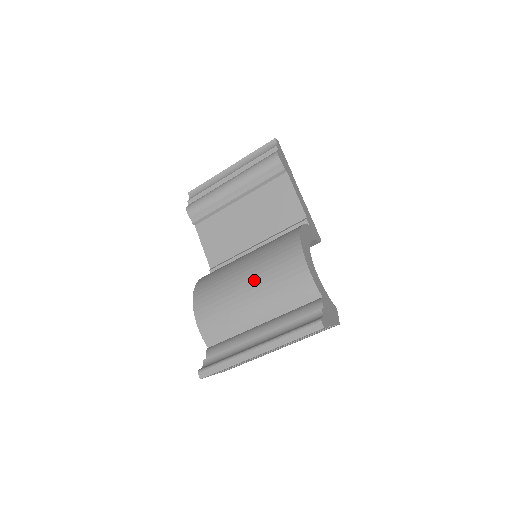
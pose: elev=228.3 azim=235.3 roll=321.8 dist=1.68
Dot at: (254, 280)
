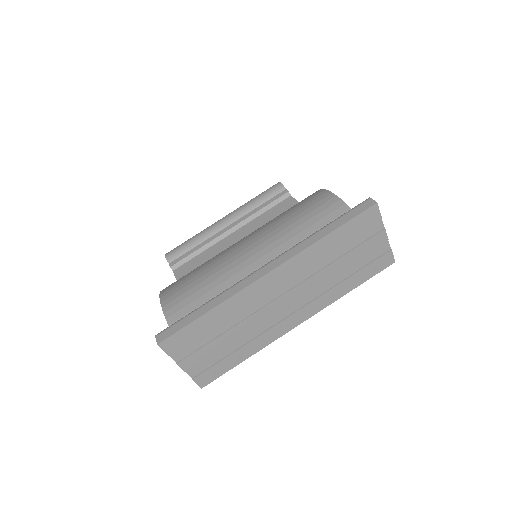
Dot at: (257, 234)
